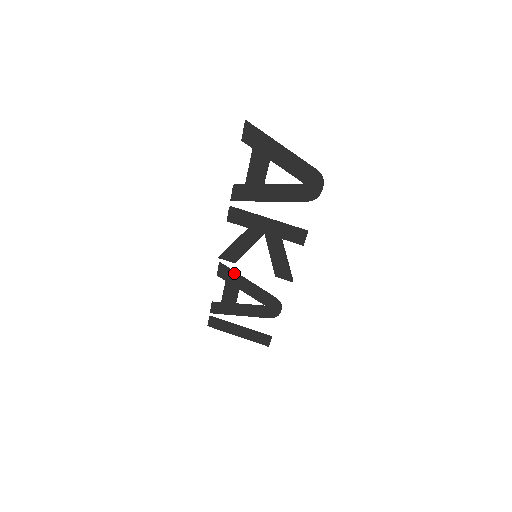
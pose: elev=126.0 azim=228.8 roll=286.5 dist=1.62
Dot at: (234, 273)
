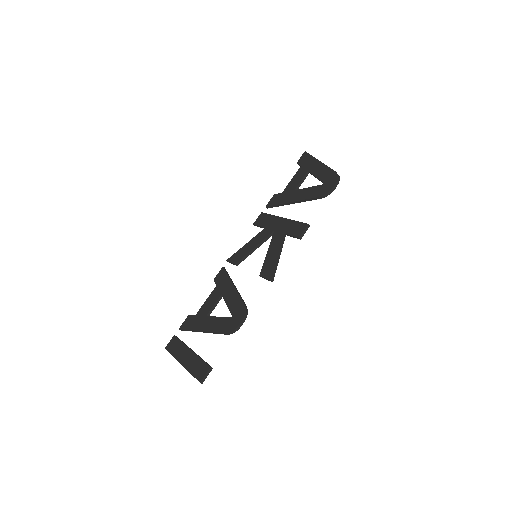
Dot at: (228, 276)
